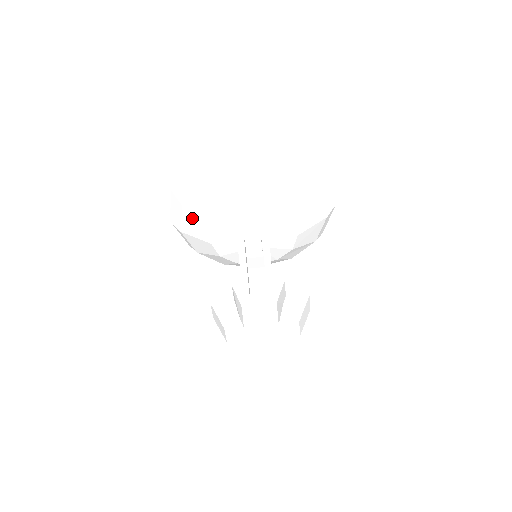
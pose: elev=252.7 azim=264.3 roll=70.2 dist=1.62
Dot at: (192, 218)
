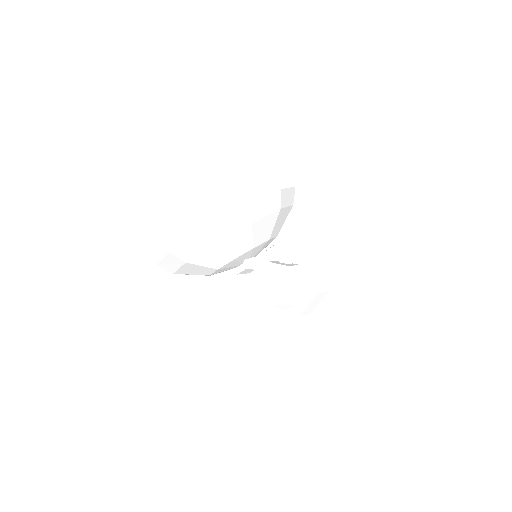
Dot at: occluded
